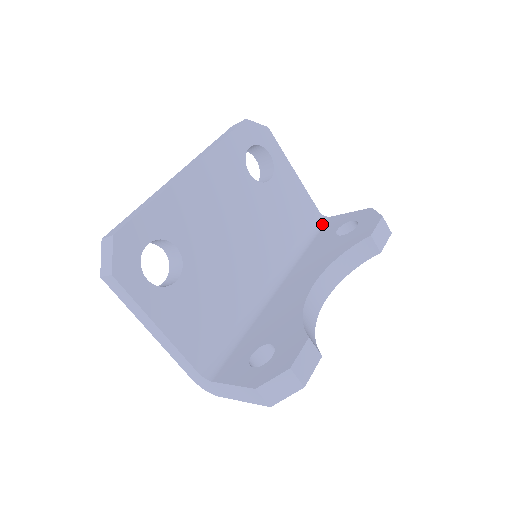
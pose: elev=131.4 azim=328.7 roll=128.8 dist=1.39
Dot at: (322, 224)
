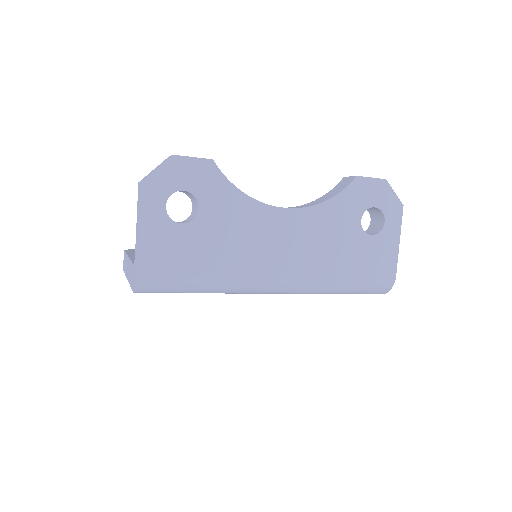
Dot at: occluded
